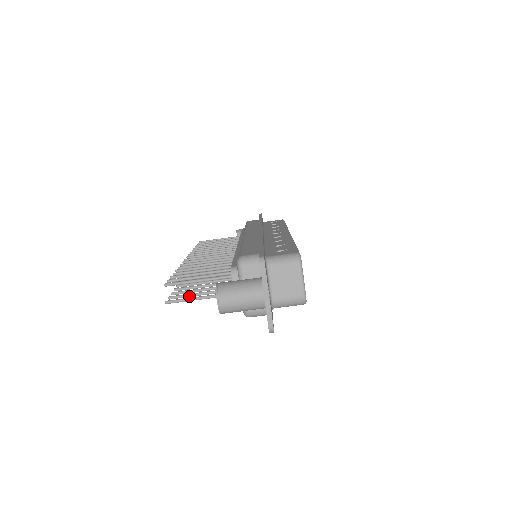
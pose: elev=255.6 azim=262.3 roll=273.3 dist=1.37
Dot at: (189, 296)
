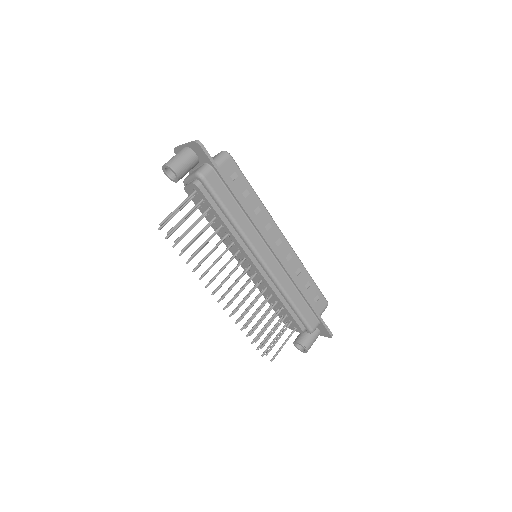
Dot at: (178, 222)
